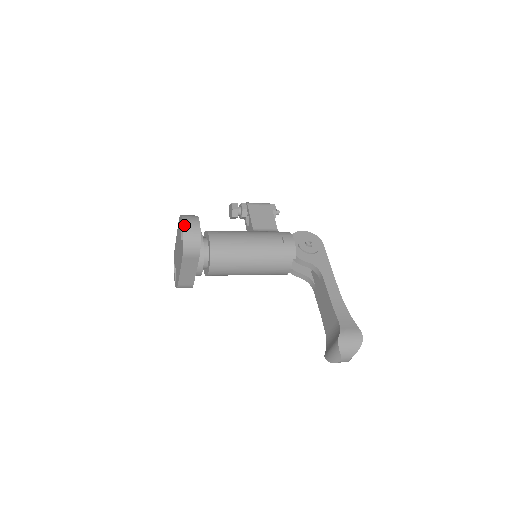
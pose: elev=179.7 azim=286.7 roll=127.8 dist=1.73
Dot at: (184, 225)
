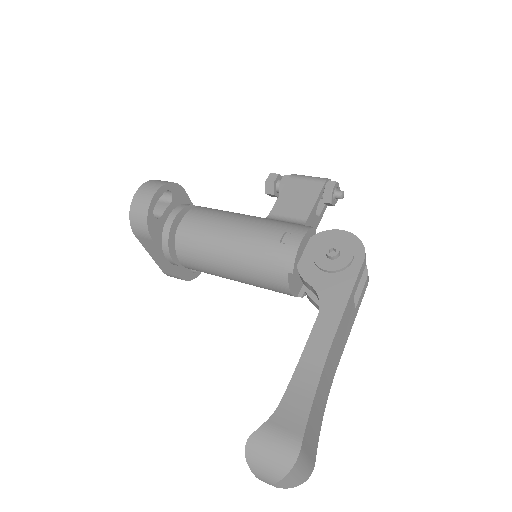
Dot at: (137, 192)
